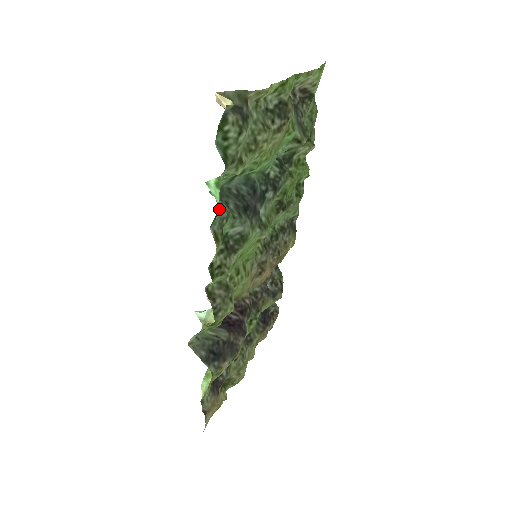
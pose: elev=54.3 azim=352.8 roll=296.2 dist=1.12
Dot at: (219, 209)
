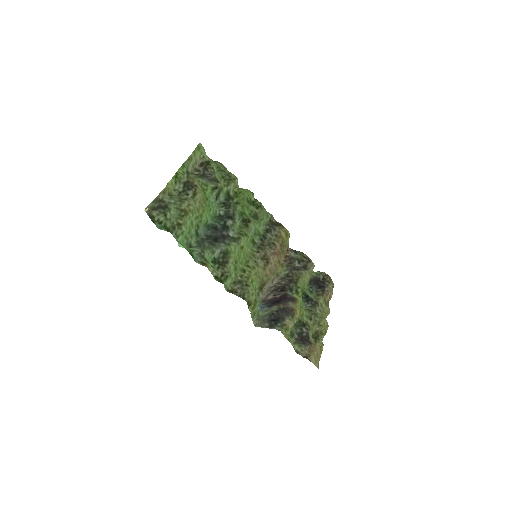
Dot at: (193, 251)
